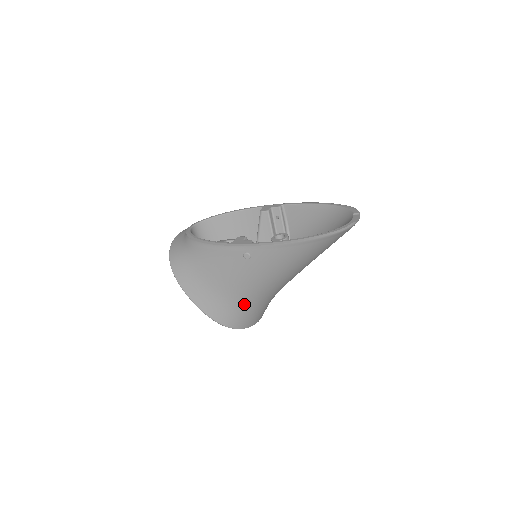
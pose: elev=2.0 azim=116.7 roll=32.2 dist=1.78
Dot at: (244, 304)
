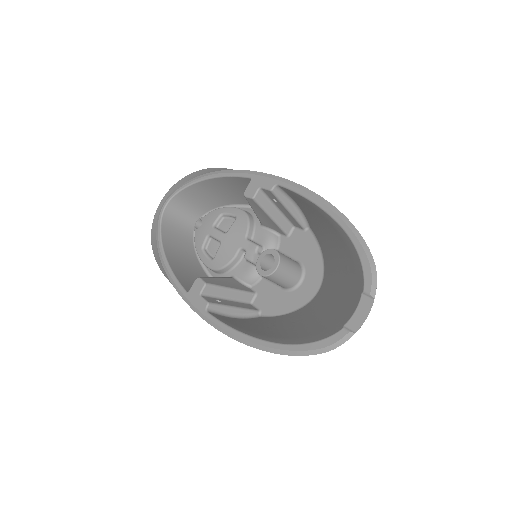
Dot at: occluded
